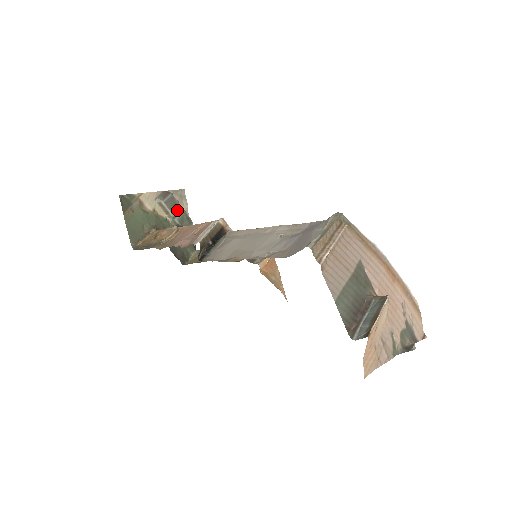
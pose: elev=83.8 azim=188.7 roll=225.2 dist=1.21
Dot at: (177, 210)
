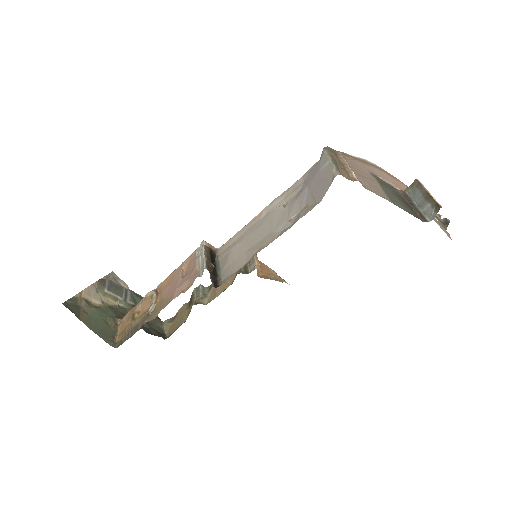
Dot at: (123, 292)
